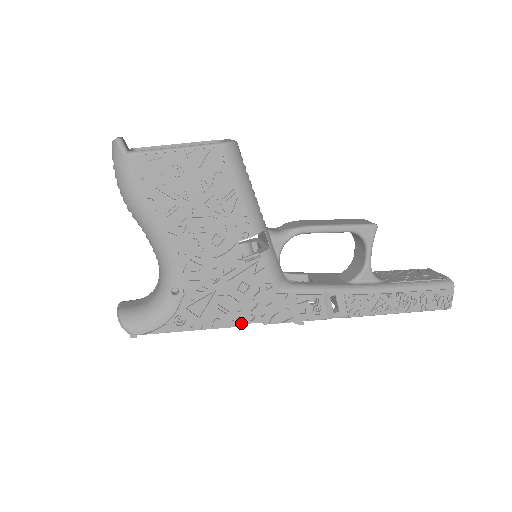
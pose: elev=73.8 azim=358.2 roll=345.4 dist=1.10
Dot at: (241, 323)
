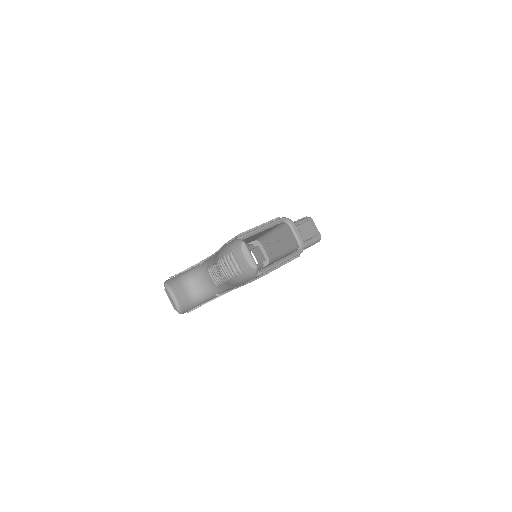
Dot at: occluded
